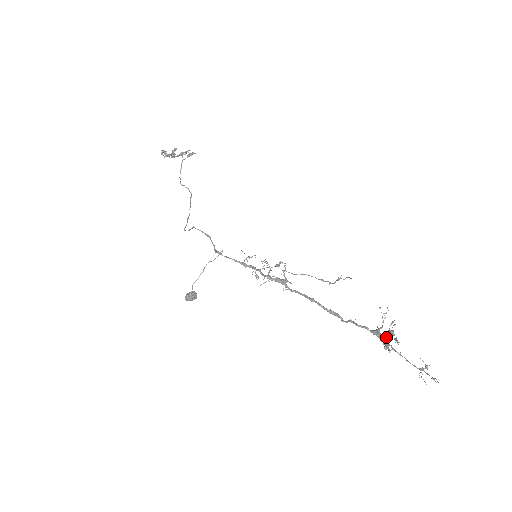
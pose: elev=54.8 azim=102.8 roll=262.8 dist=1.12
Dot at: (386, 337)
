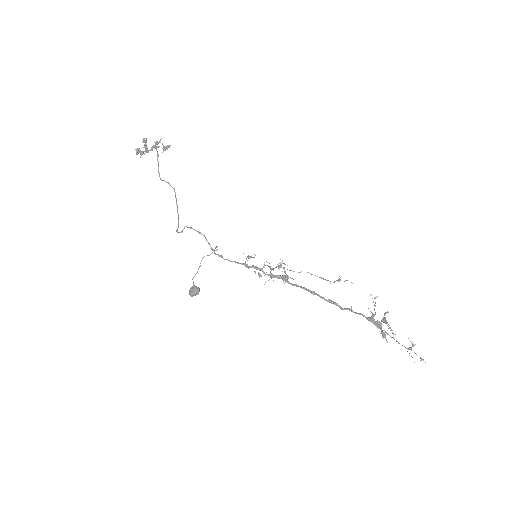
Dot at: (380, 324)
